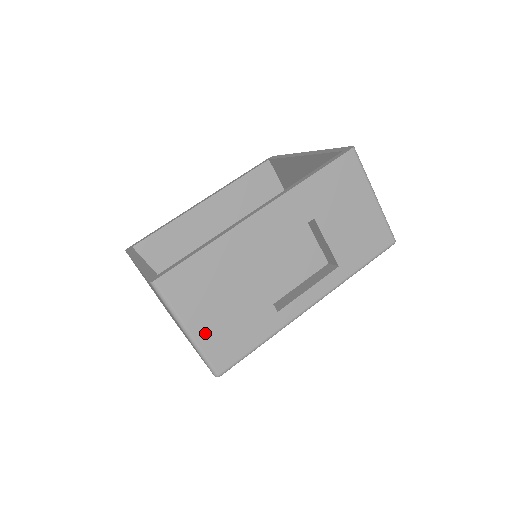
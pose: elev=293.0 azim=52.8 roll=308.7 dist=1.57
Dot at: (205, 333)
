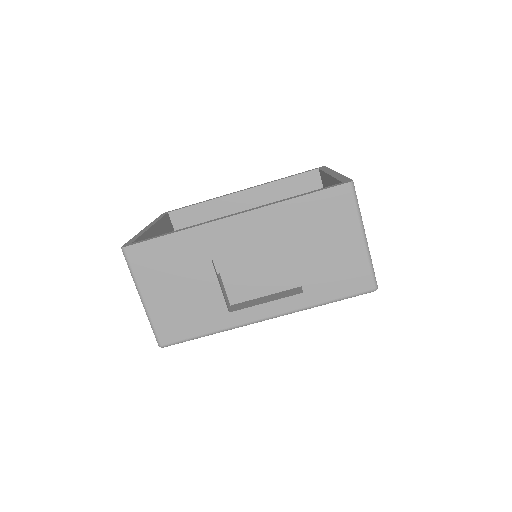
Dot at: (157, 306)
